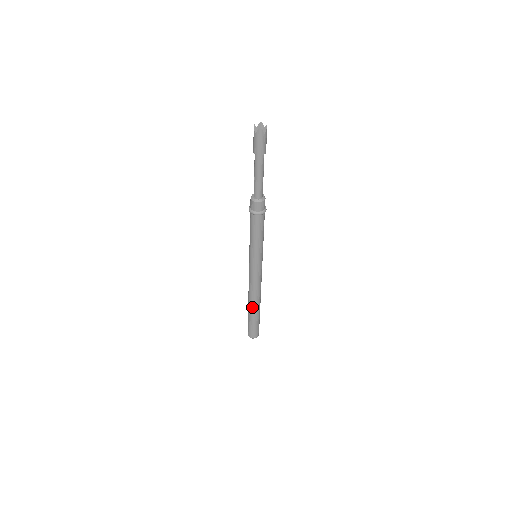
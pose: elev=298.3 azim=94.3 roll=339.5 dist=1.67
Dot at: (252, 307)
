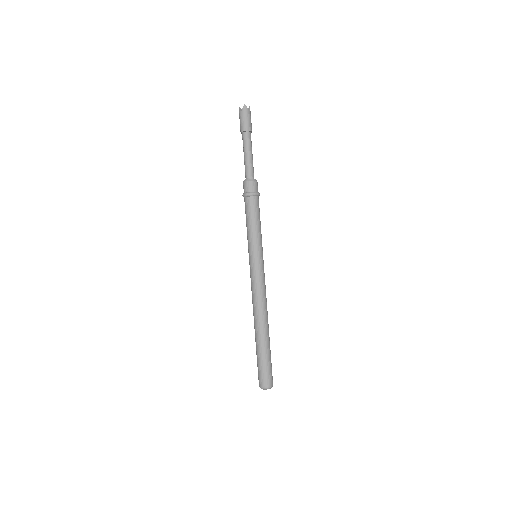
Dot at: (260, 331)
